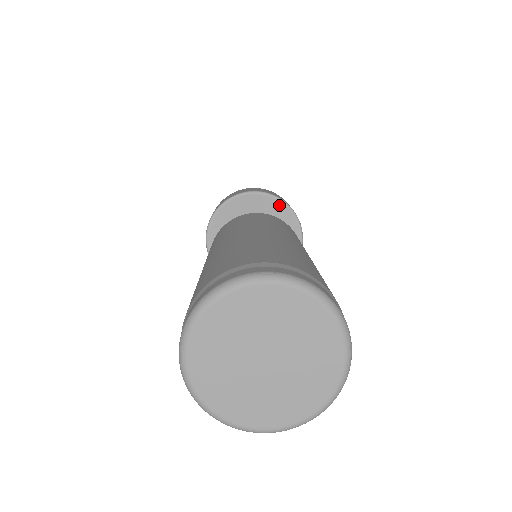
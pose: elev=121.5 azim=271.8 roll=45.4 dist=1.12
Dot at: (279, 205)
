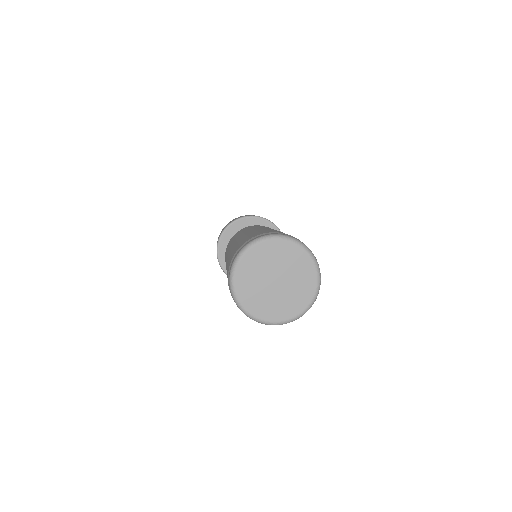
Dot at: (261, 221)
